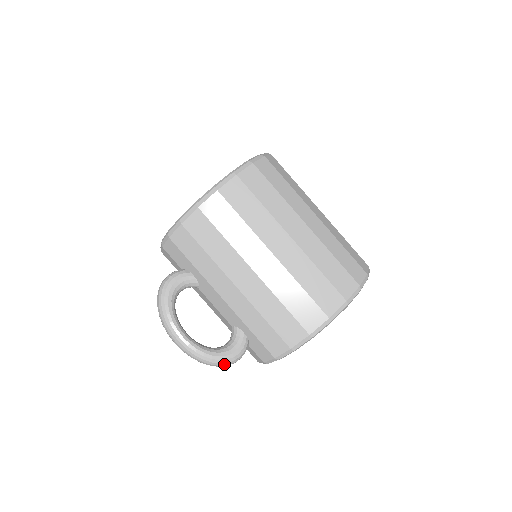
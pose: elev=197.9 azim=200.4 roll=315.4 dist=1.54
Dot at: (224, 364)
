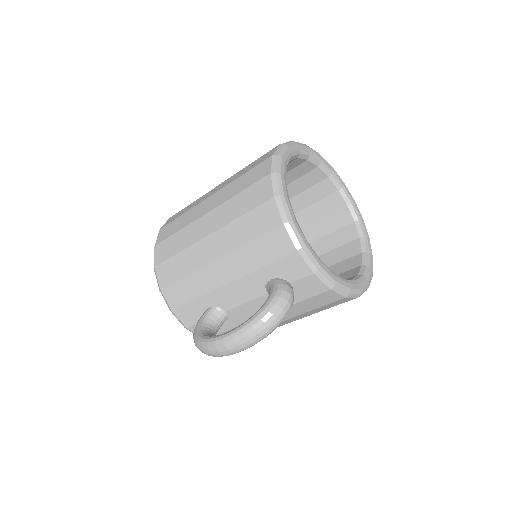
Dot at: (274, 310)
